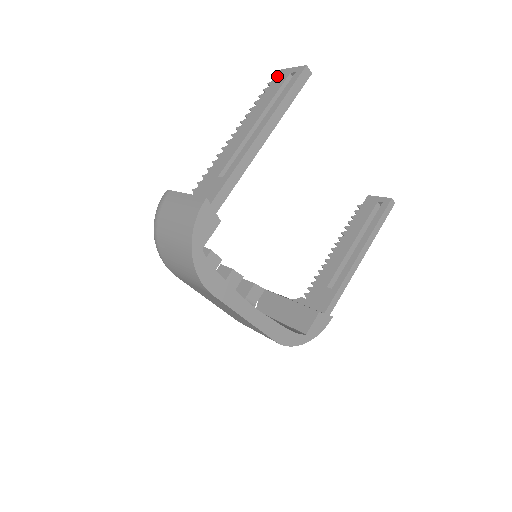
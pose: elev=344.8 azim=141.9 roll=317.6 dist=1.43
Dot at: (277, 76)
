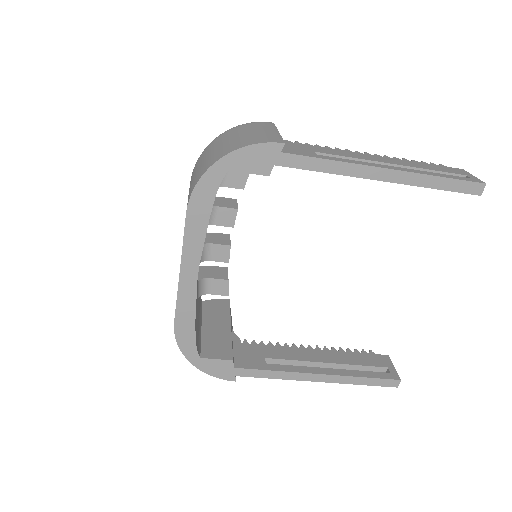
Dot at: (454, 168)
